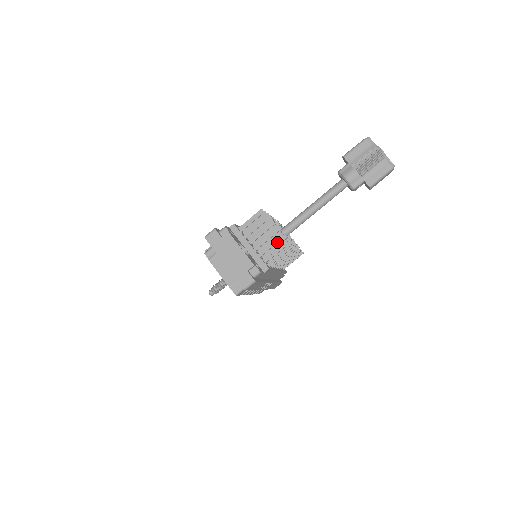
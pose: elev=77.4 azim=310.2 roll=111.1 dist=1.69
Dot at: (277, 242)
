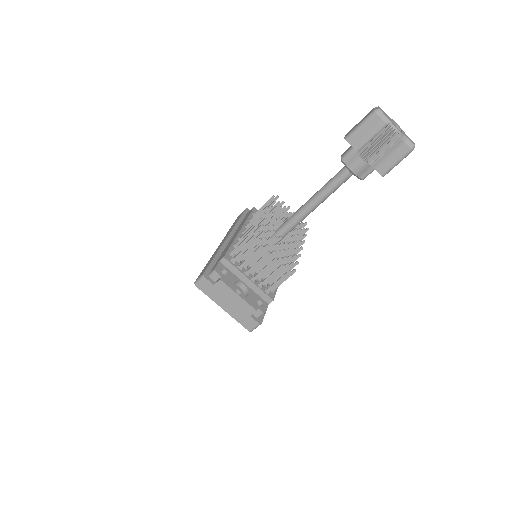
Dot at: (277, 272)
